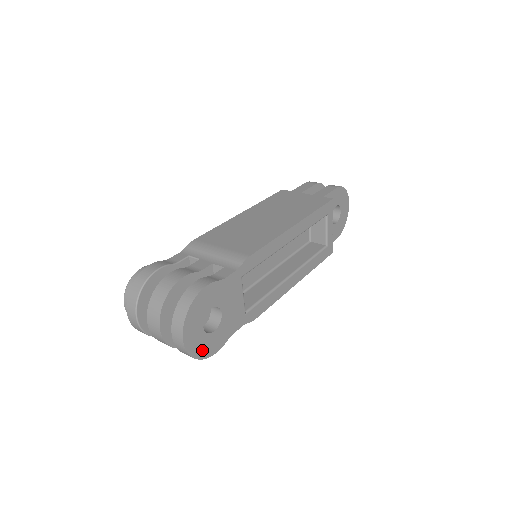
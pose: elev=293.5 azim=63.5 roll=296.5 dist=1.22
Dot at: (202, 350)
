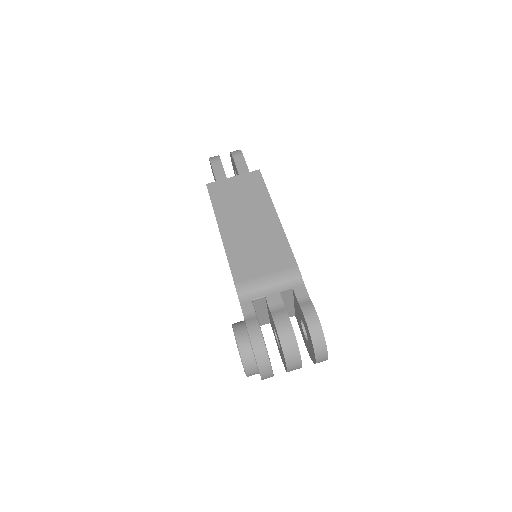
Dot at: occluded
